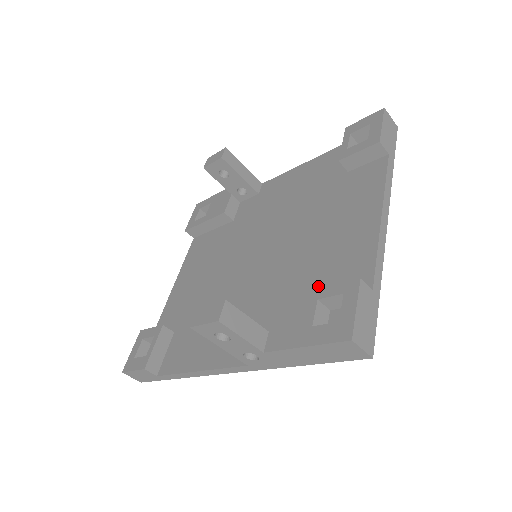
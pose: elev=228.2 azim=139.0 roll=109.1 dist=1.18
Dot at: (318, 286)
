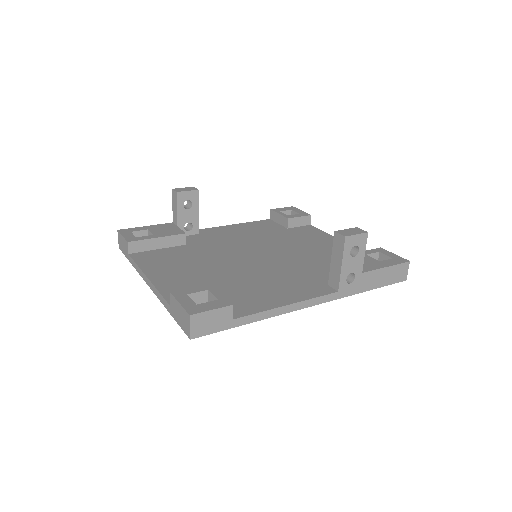
Dot at: occluded
